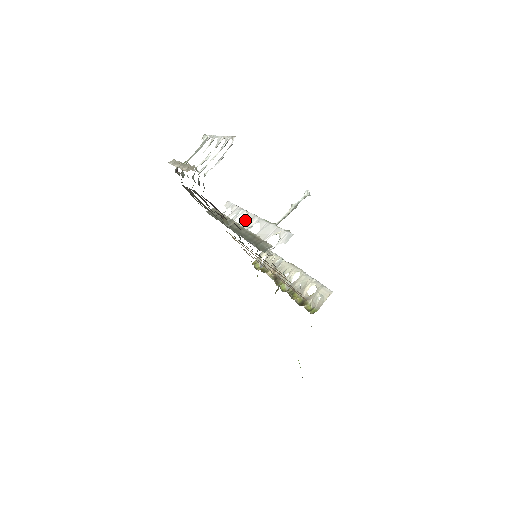
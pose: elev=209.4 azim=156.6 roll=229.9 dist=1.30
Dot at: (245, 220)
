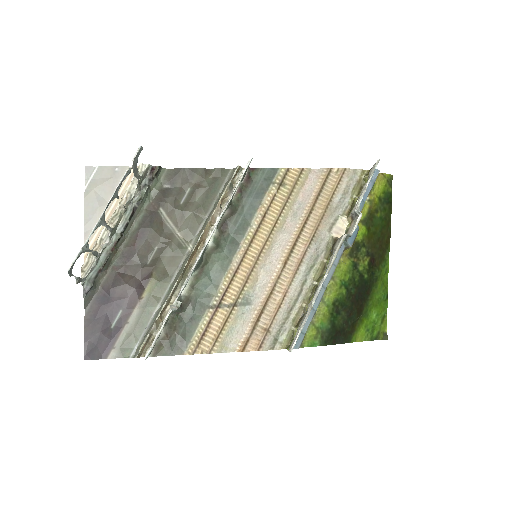
Dot at: (205, 247)
